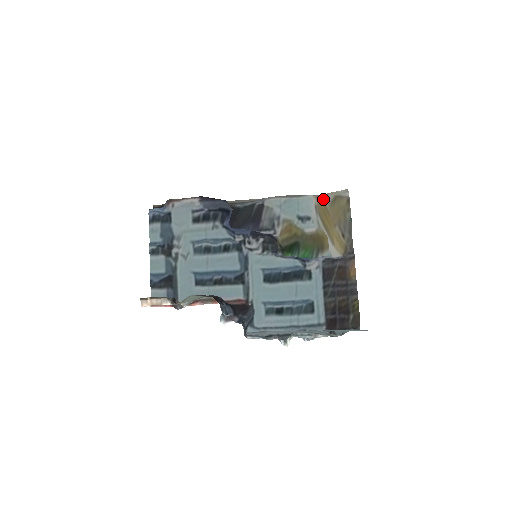
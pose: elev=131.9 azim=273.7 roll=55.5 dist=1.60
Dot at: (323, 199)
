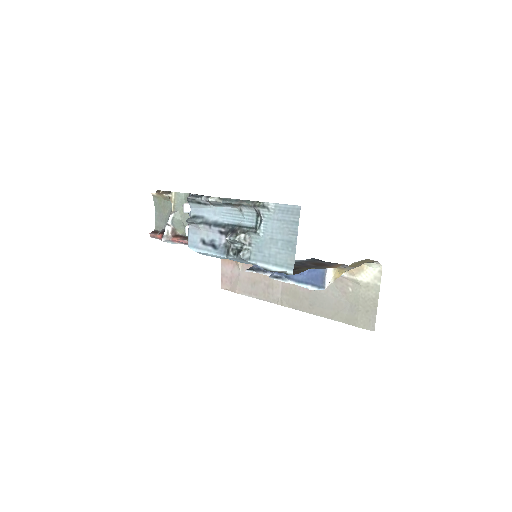
Dot at: occluded
